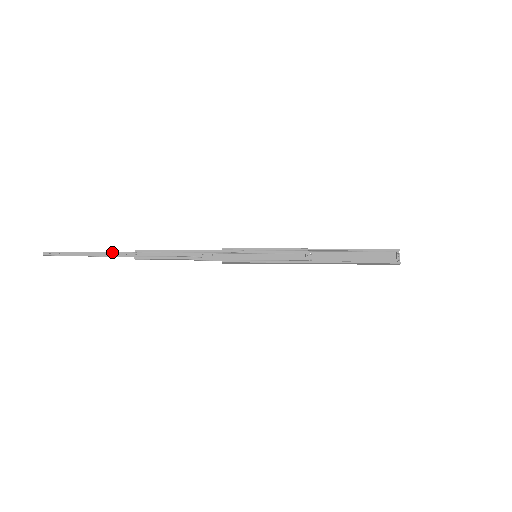
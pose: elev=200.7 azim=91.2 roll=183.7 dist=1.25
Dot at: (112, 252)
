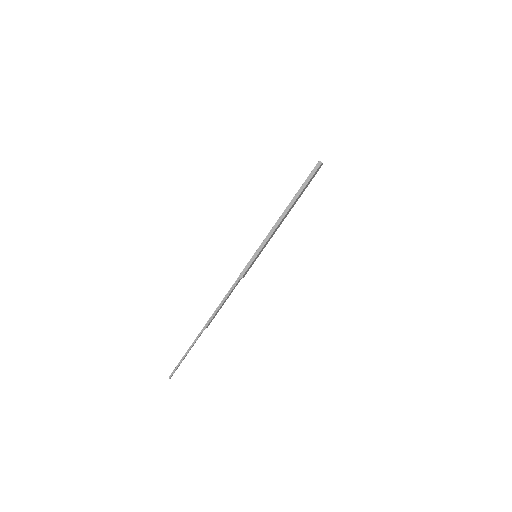
Dot at: (195, 339)
